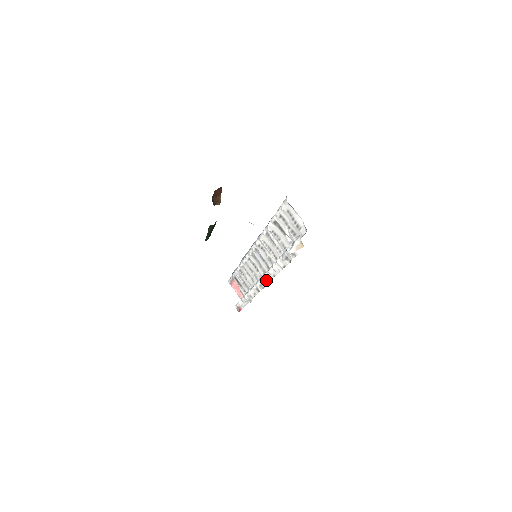
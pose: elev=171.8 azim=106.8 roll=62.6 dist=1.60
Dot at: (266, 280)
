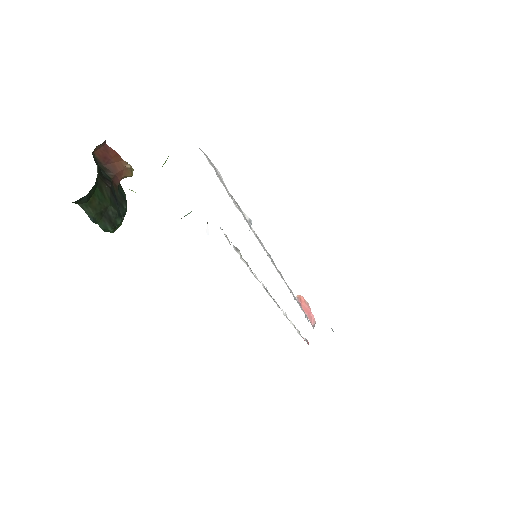
Dot at: (268, 292)
